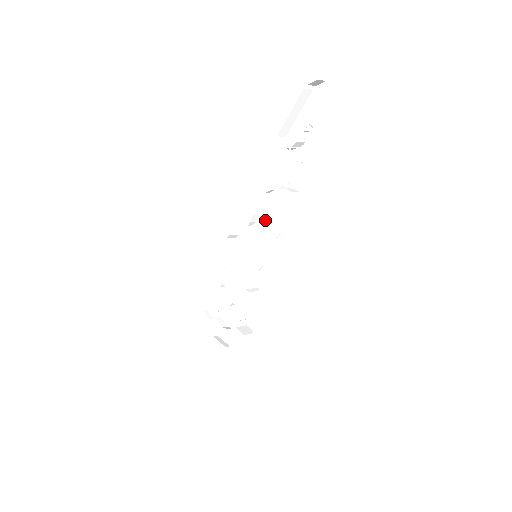
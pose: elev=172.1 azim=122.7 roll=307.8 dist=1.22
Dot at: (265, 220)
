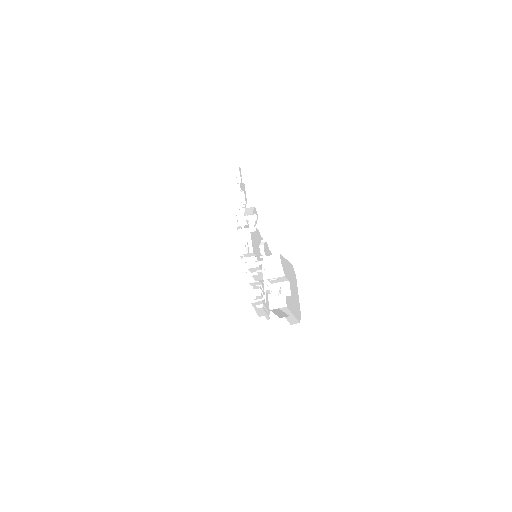
Dot at: occluded
